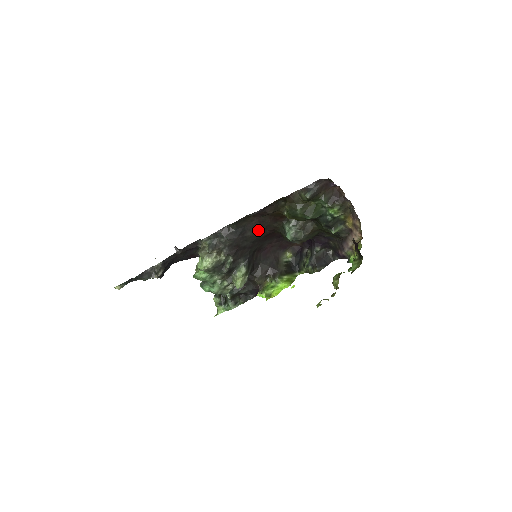
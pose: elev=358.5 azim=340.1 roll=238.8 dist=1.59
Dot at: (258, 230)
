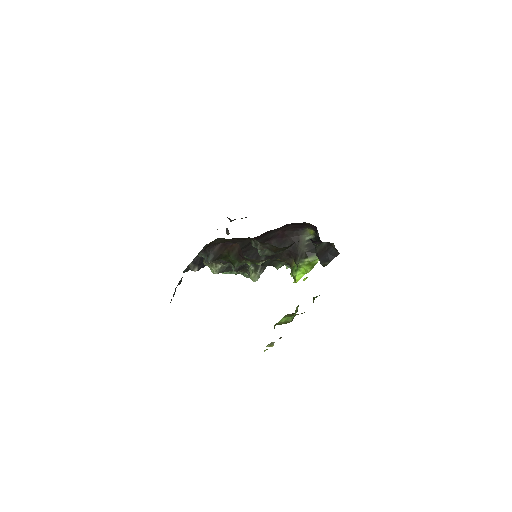
Dot at: occluded
